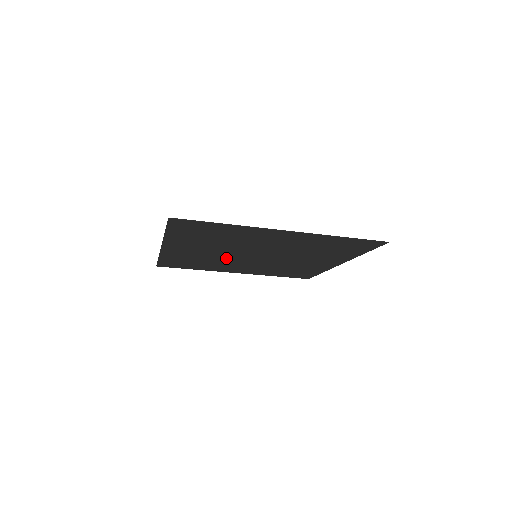
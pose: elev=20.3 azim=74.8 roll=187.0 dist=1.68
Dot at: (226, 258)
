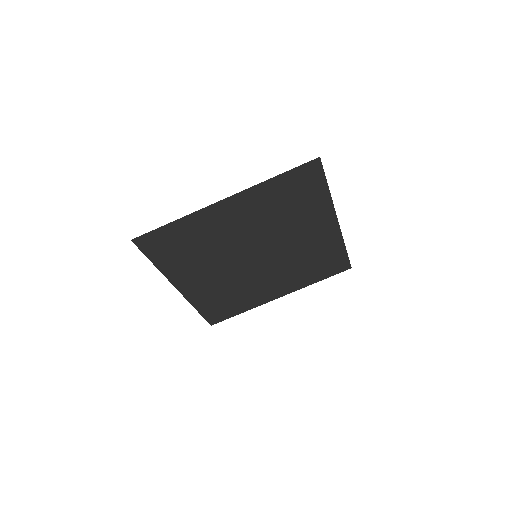
Dot at: (241, 276)
